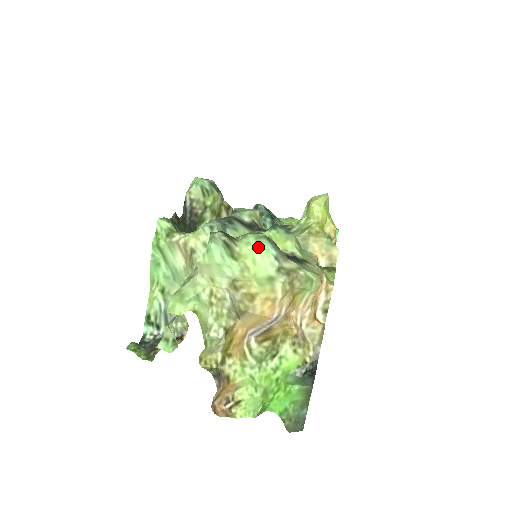
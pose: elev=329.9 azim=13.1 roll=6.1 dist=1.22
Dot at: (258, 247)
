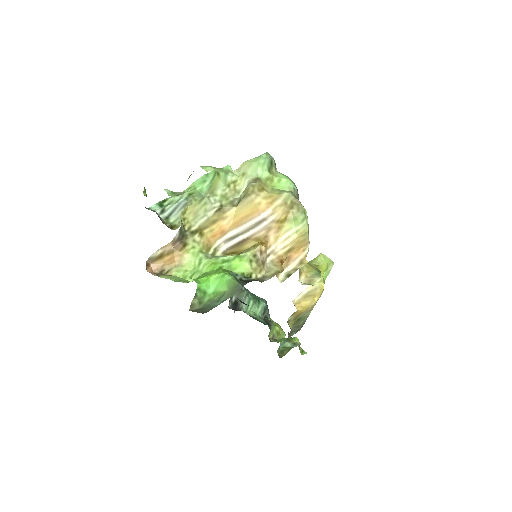
Dot at: (288, 178)
